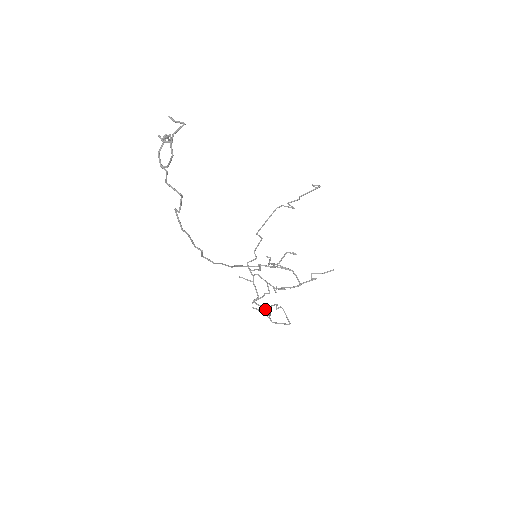
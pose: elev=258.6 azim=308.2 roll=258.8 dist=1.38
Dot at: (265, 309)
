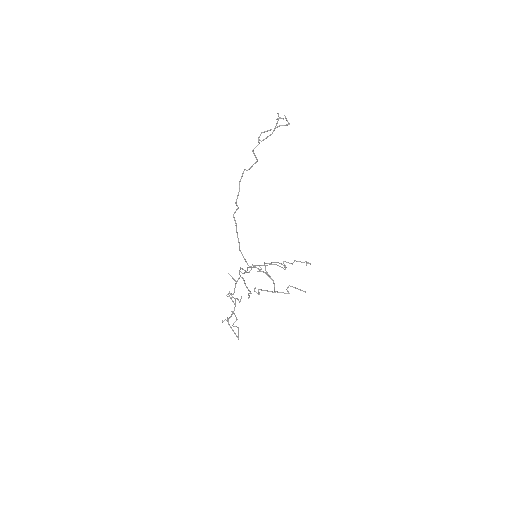
Dot at: occluded
